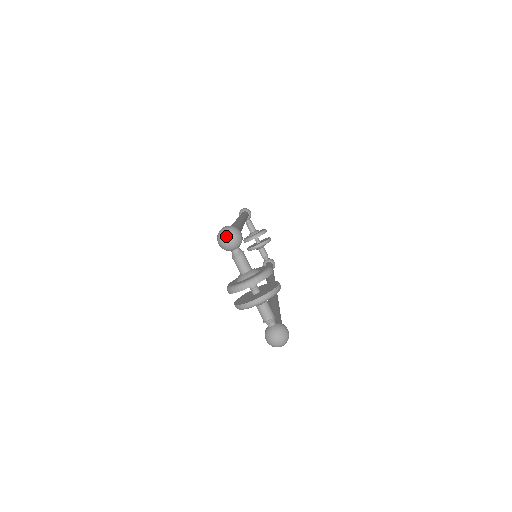
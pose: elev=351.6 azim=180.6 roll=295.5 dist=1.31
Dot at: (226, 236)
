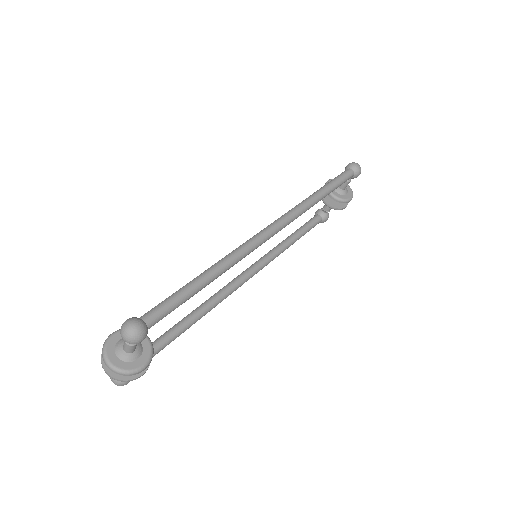
Dot at: (124, 335)
